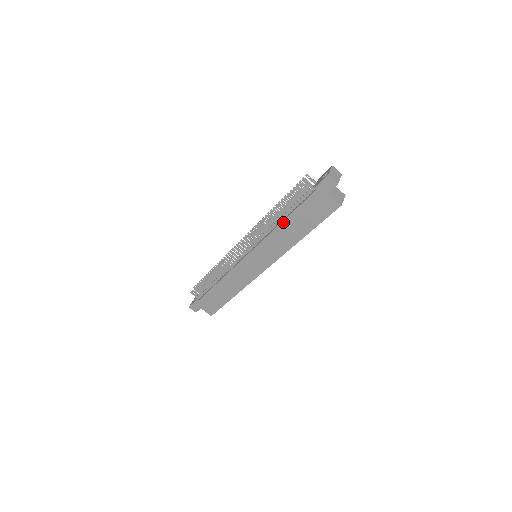
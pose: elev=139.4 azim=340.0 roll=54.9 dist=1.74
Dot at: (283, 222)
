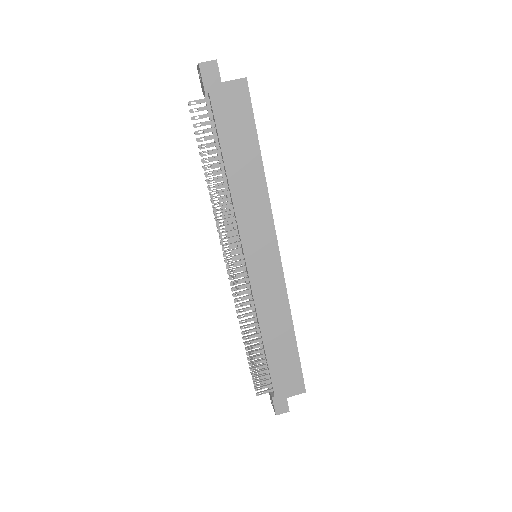
Dot at: (227, 172)
